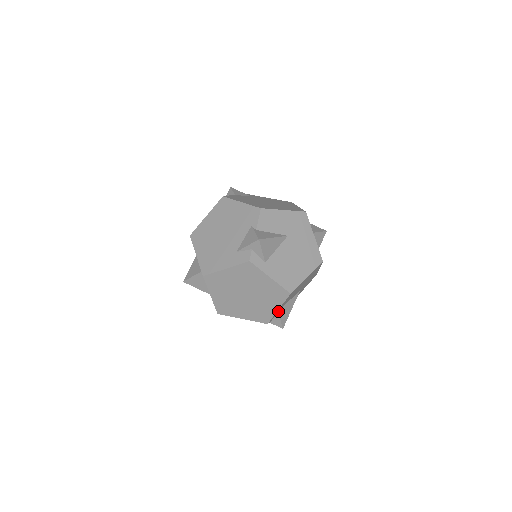
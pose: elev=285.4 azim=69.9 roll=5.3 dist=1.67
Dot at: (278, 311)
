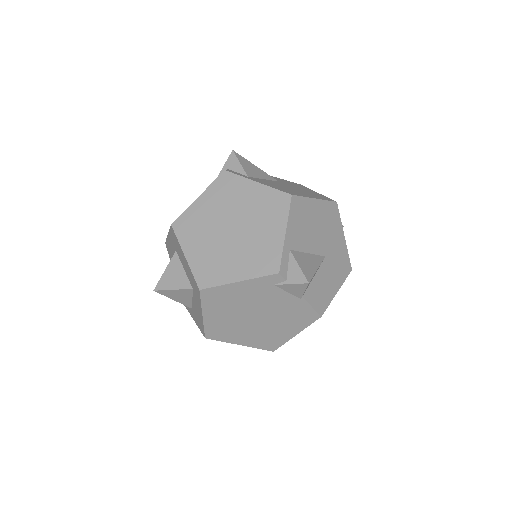
Dot at: (289, 250)
